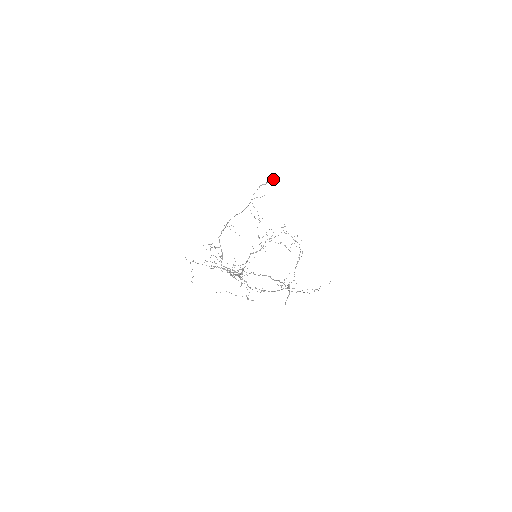
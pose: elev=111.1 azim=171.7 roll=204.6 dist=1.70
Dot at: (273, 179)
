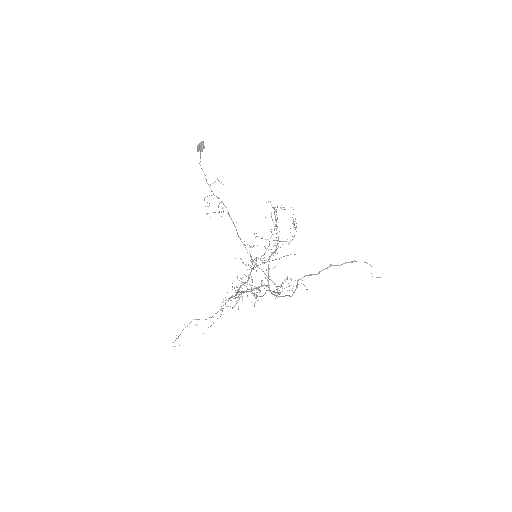
Dot at: (202, 149)
